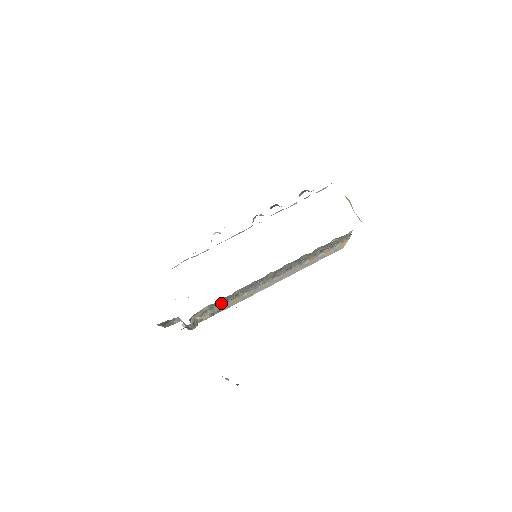
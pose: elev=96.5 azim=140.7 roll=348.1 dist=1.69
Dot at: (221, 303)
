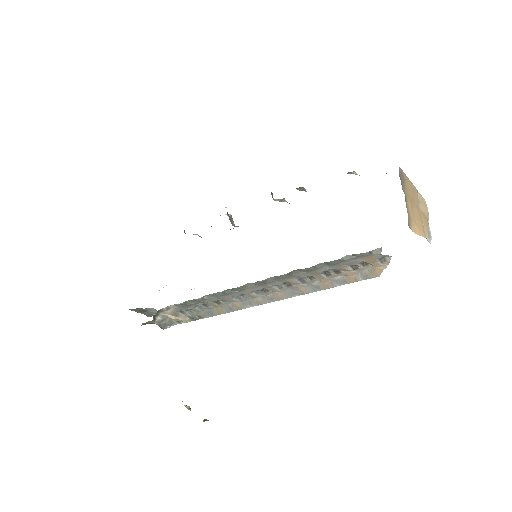
Dot at: (200, 307)
